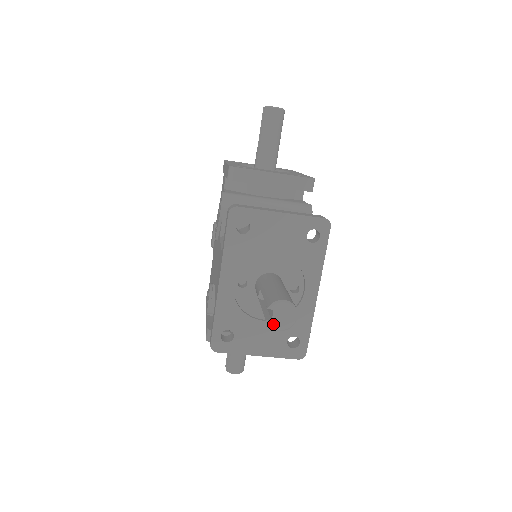
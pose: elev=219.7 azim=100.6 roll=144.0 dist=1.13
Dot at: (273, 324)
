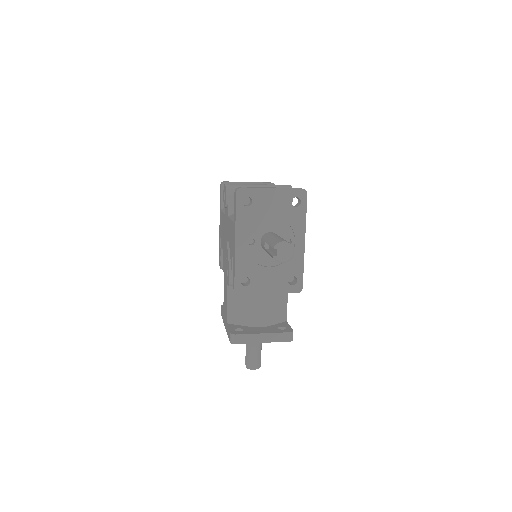
Dot at: occluded
